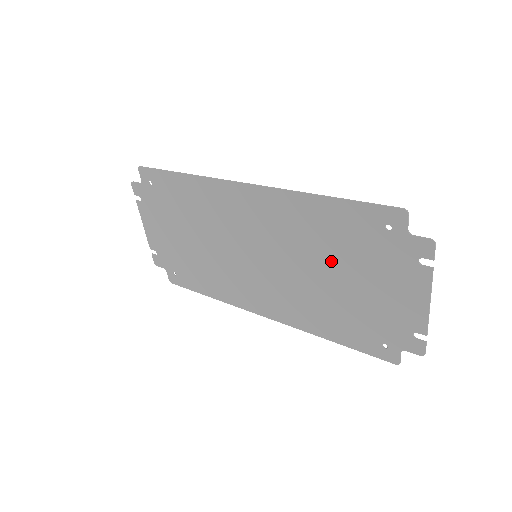
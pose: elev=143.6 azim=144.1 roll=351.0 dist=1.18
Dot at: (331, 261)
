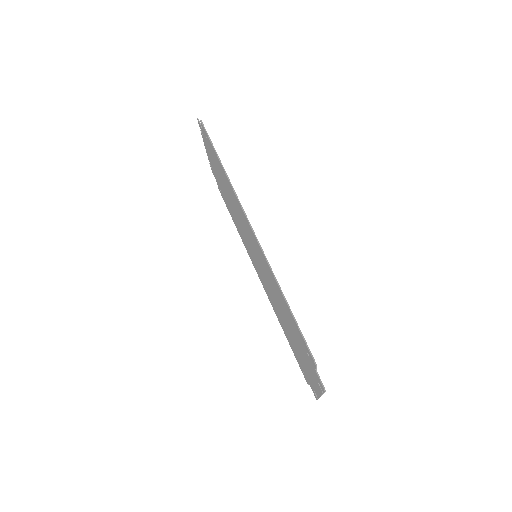
Dot at: (286, 318)
